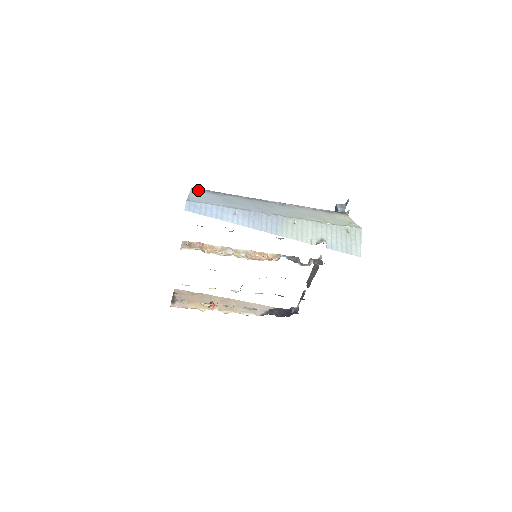
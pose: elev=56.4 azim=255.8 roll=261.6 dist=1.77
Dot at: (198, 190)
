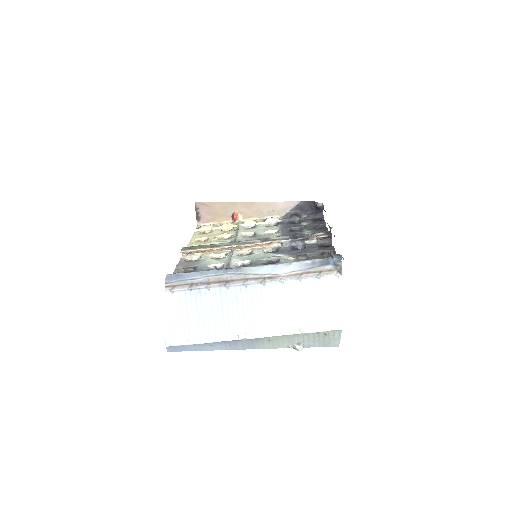
Dot at: (172, 292)
